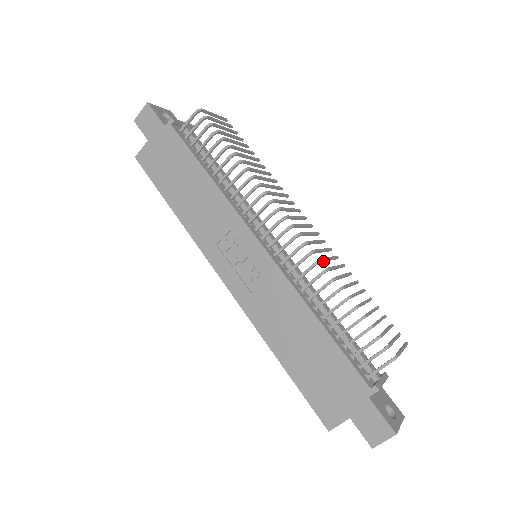
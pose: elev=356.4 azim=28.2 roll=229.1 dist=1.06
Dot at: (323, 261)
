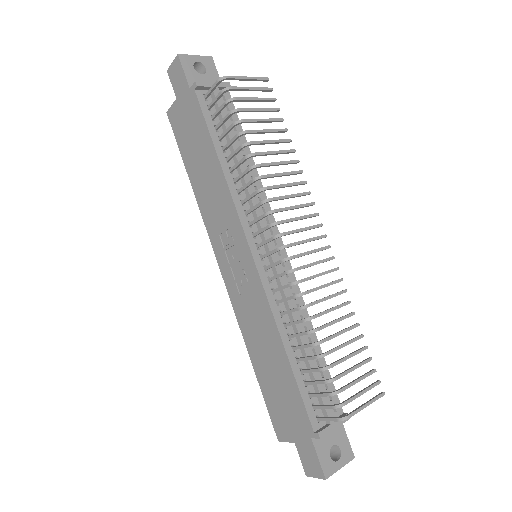
Dot at: (308, 293)
